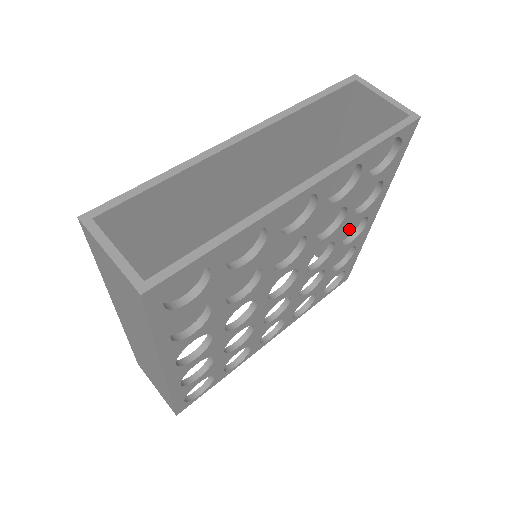
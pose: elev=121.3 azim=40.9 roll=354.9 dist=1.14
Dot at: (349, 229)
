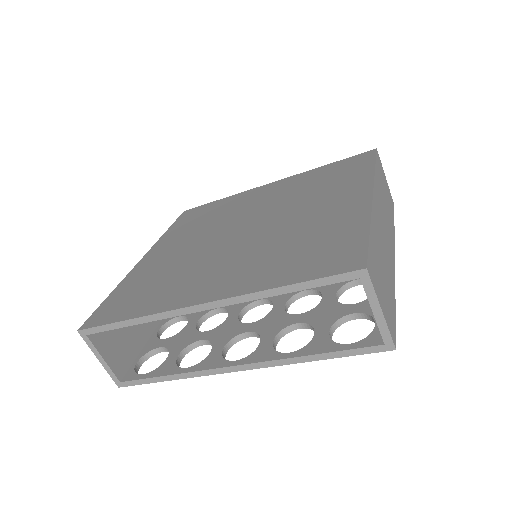
Dot at: occluded
